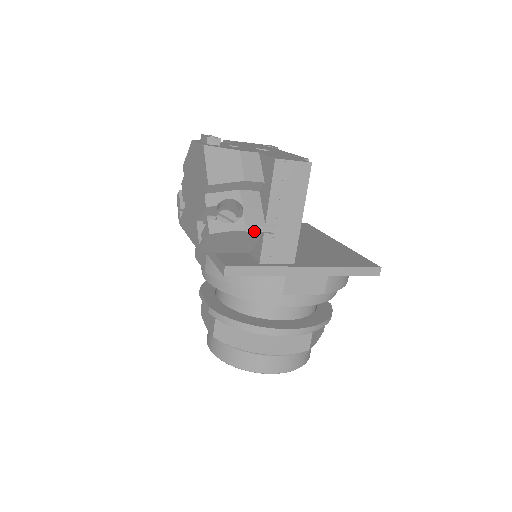
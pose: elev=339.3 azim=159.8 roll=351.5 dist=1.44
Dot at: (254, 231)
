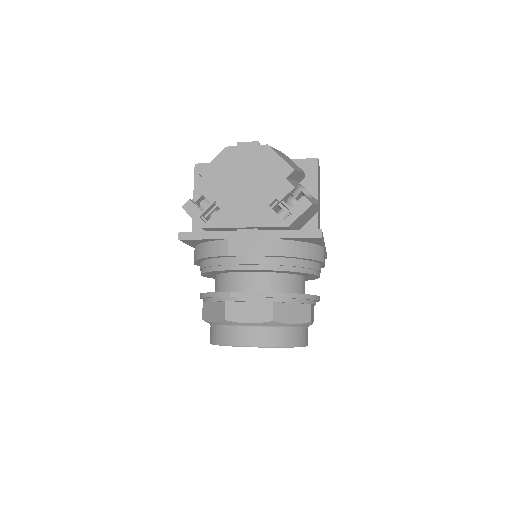
Dot at: occluded
